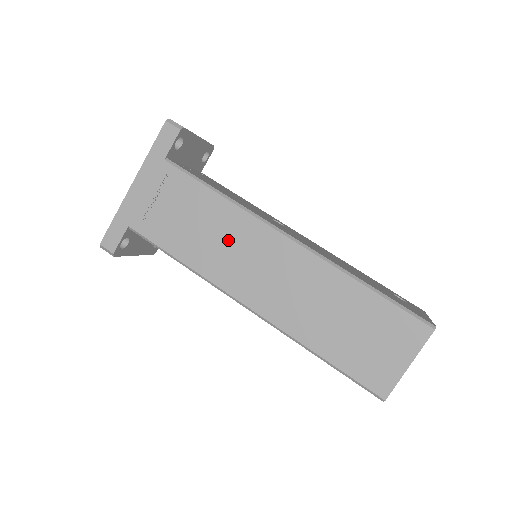
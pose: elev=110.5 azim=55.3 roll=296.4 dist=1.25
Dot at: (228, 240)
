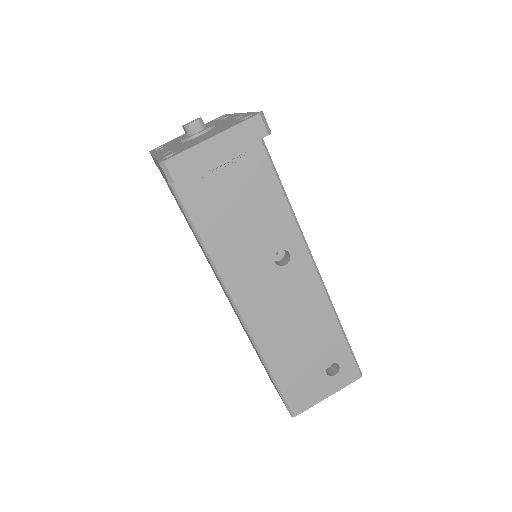
Dot at: occluded
